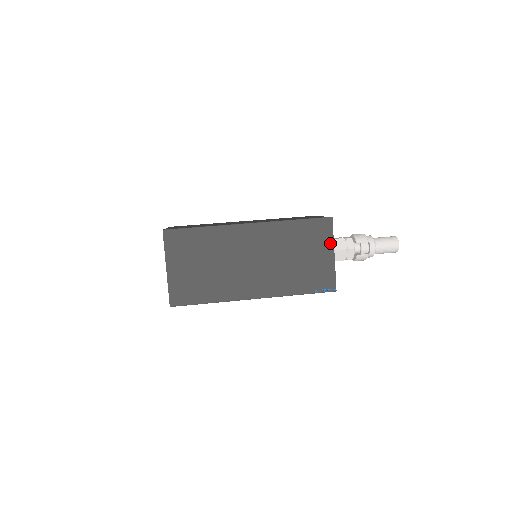
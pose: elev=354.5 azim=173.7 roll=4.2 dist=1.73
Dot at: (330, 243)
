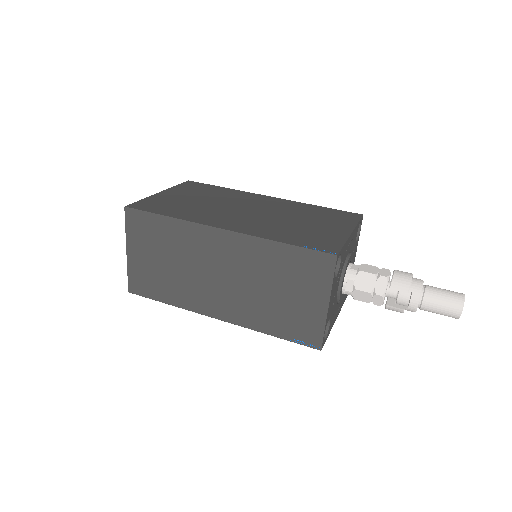
Dot at: (326, 289)
